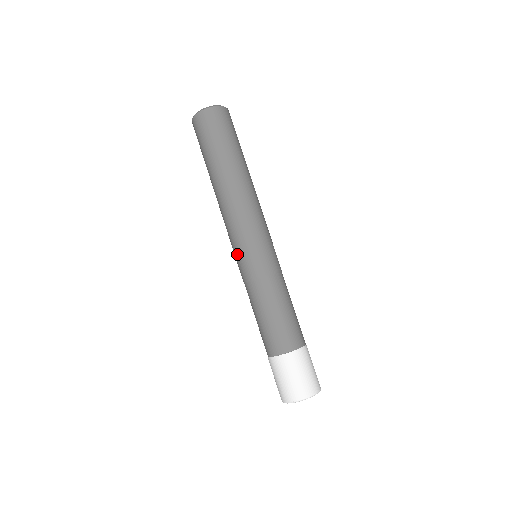
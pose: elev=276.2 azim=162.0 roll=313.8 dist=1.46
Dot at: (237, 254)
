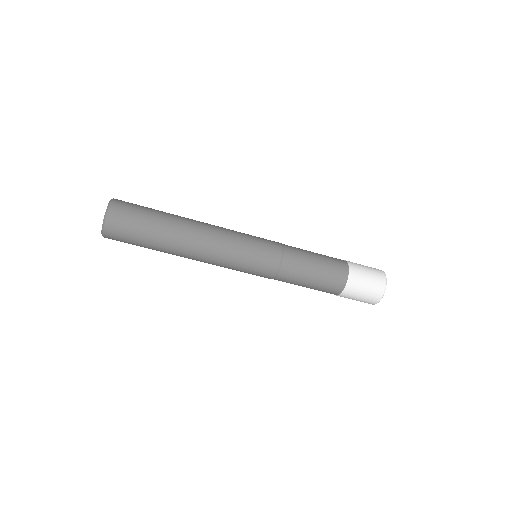
Dot at: occluded
